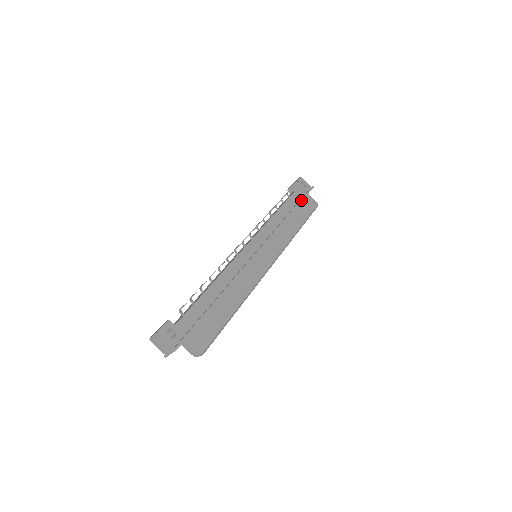
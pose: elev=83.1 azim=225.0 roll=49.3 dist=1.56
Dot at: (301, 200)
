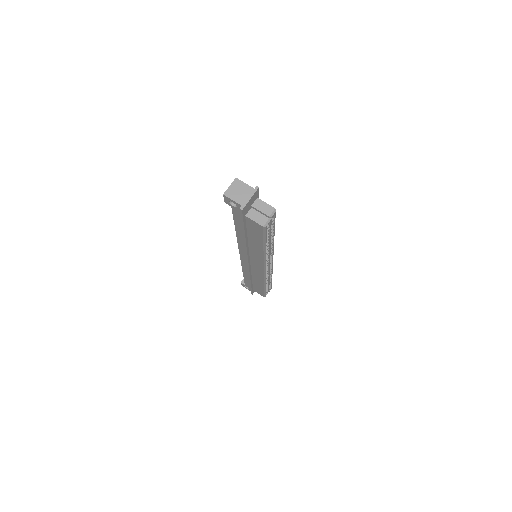
Dot at: occluded
